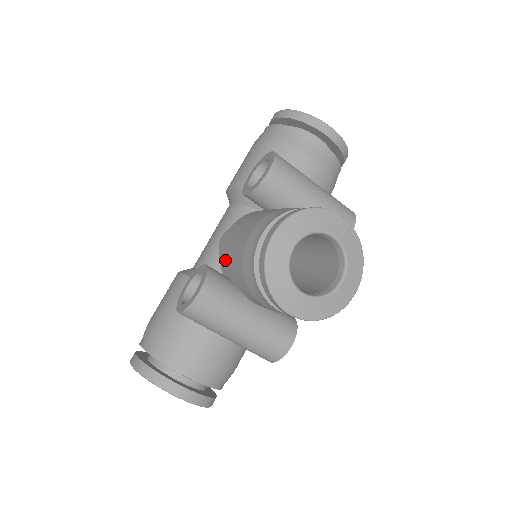
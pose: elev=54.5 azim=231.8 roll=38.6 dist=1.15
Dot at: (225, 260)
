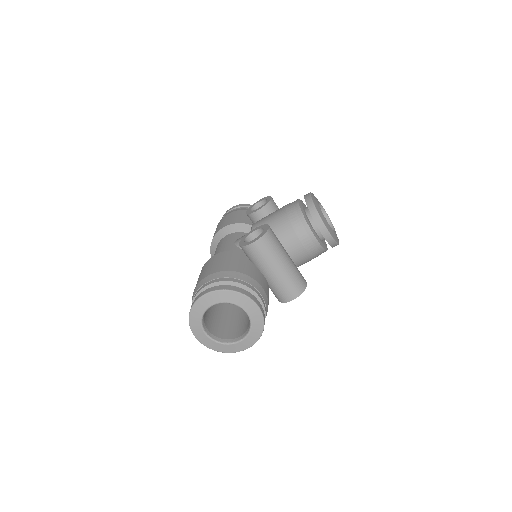
Dot at: occluded
